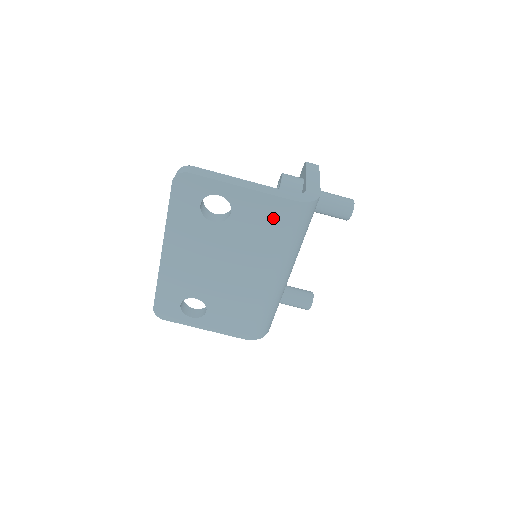
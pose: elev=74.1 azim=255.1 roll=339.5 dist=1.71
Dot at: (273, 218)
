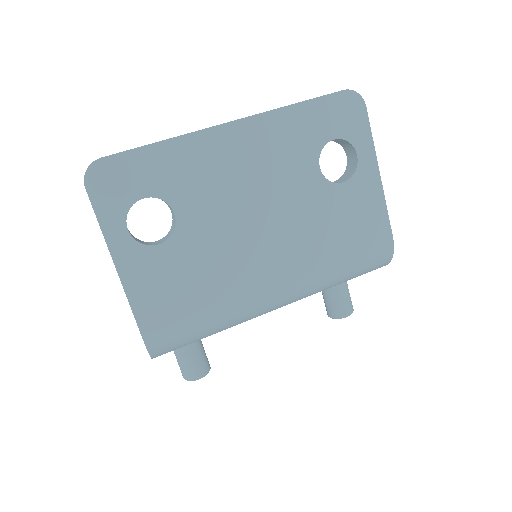
Dot at: (363, 233)
